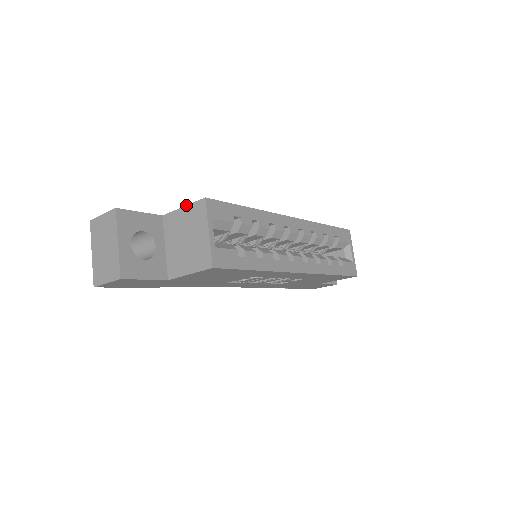
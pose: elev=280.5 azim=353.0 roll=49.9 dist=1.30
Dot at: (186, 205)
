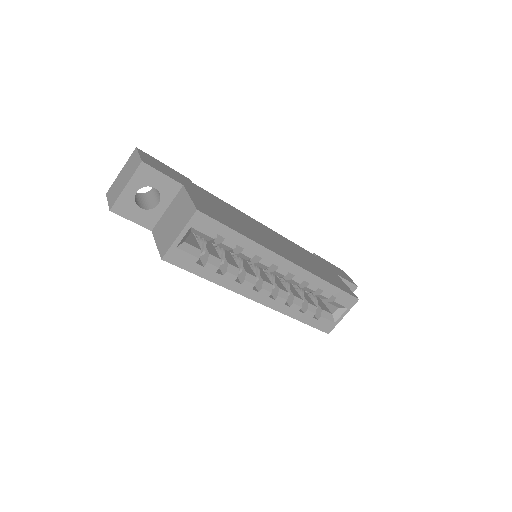
Dot at: (191, 198)
